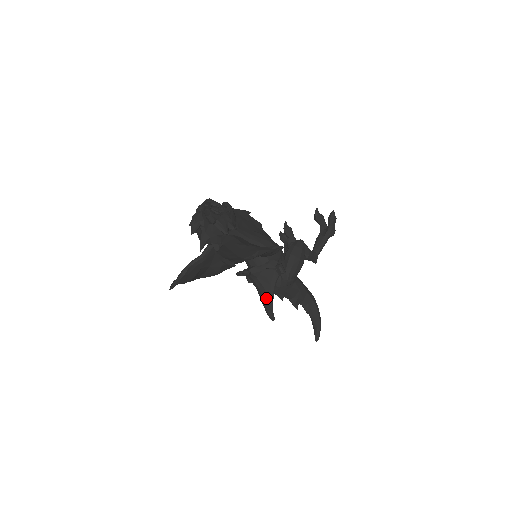
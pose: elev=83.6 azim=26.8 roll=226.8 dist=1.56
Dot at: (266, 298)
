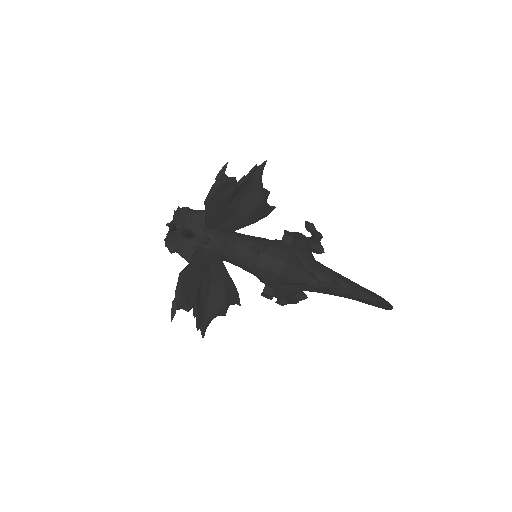
Dot at: (294, 268)
